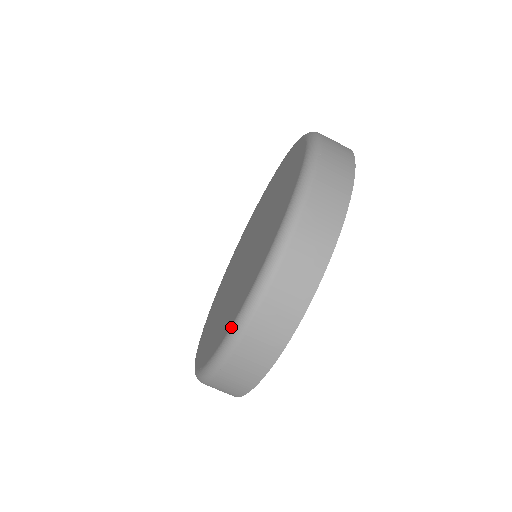
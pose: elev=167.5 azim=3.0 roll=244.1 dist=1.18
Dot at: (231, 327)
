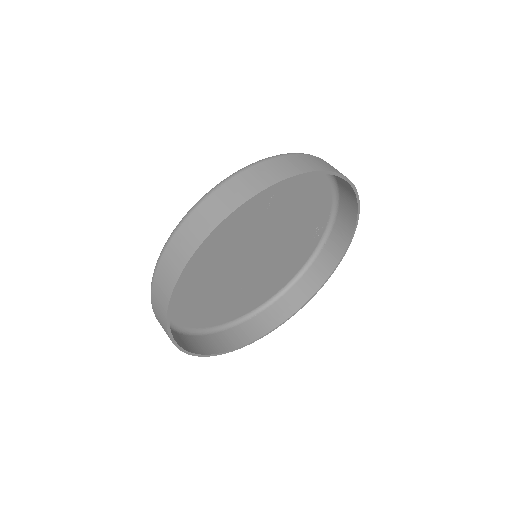
Dot at: occluded
